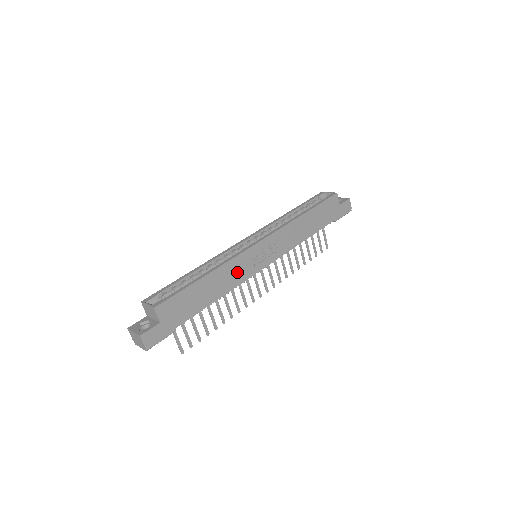
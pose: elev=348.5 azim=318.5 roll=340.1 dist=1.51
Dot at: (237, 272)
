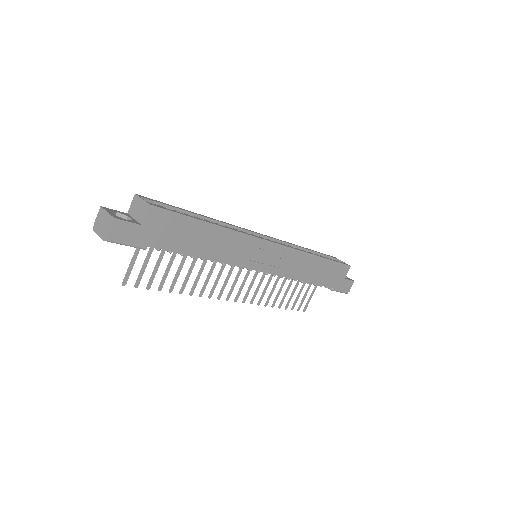
Dot at: (237, 250)
